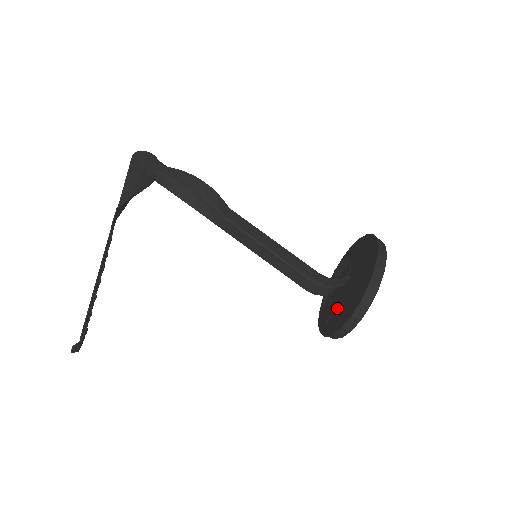
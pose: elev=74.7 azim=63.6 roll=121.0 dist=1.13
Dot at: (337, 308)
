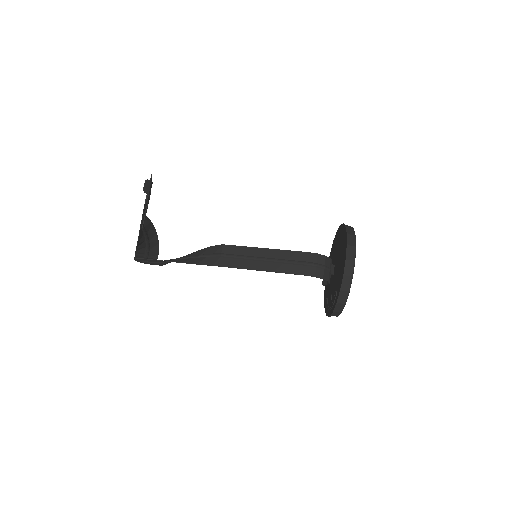
Dot at: (337, 276)
